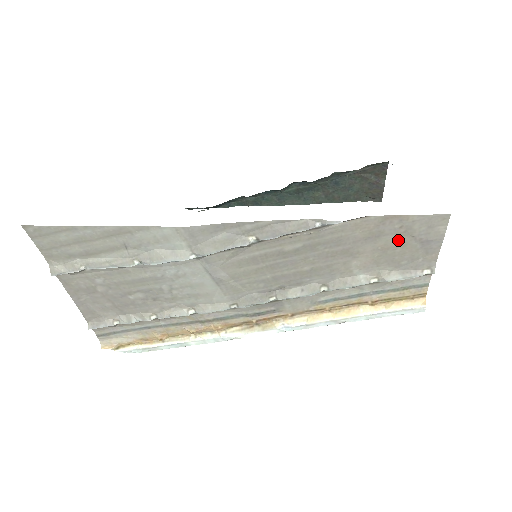
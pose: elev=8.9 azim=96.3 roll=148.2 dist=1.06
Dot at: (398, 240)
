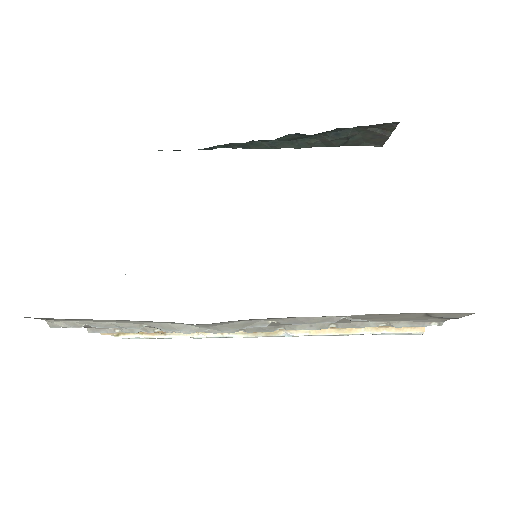
Dot at: (417, 317)
